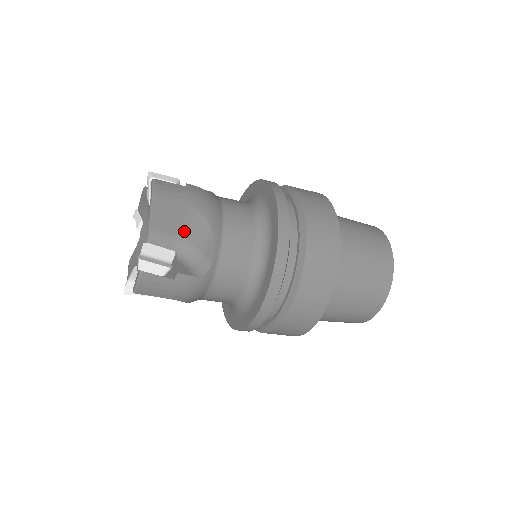
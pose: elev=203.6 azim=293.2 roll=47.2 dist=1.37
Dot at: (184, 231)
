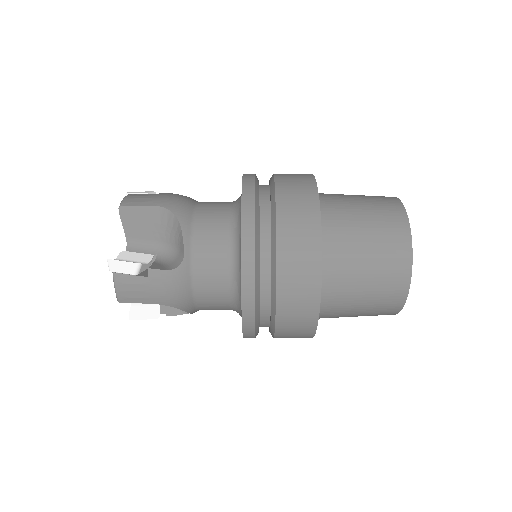
Dot at: (158, 233)
